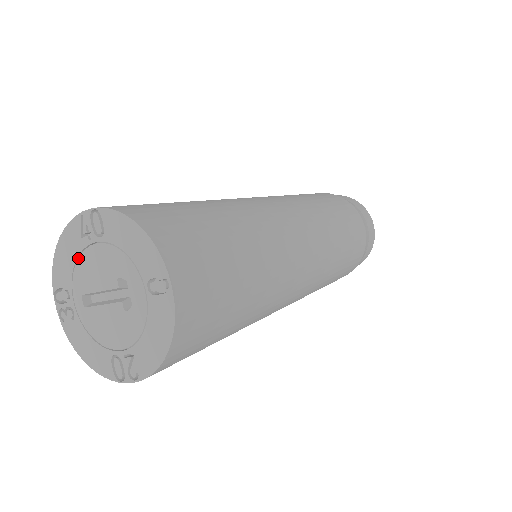
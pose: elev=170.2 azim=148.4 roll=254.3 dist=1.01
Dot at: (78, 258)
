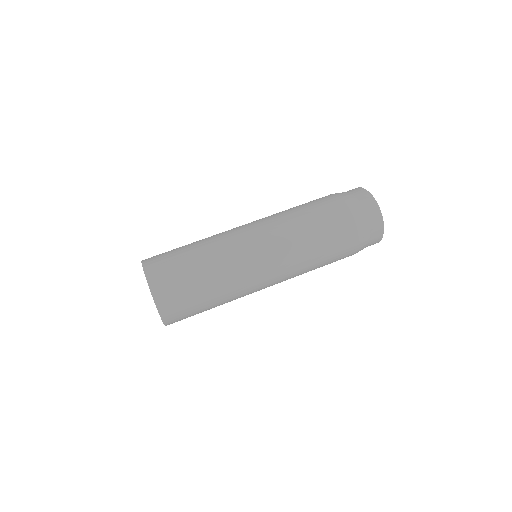
Dot at: occluded
